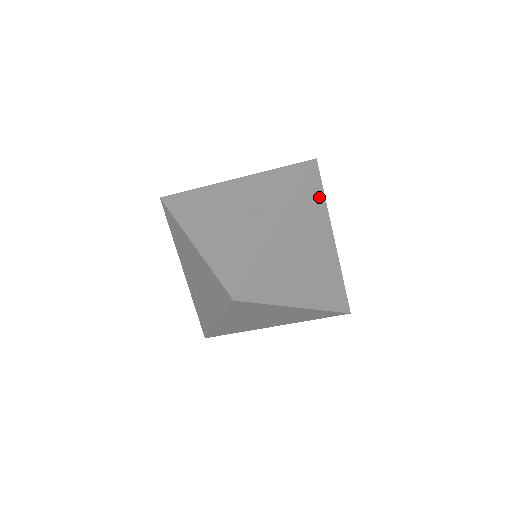
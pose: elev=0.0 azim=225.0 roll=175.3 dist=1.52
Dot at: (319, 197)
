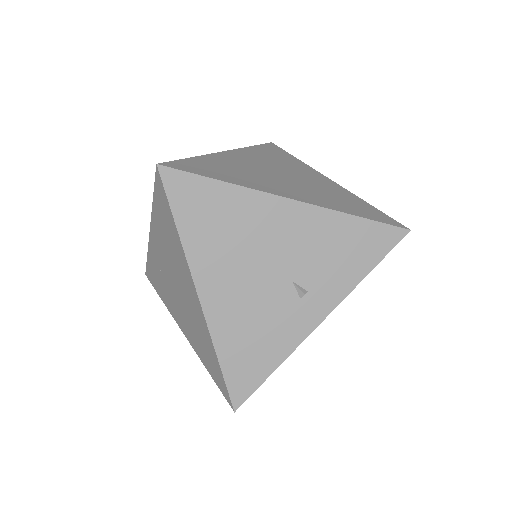
Dot at: occluded
